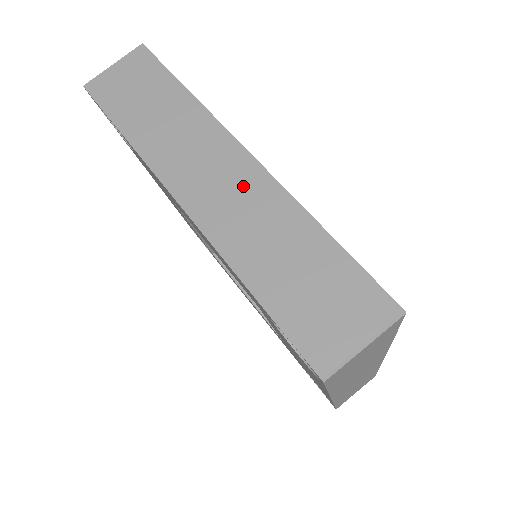
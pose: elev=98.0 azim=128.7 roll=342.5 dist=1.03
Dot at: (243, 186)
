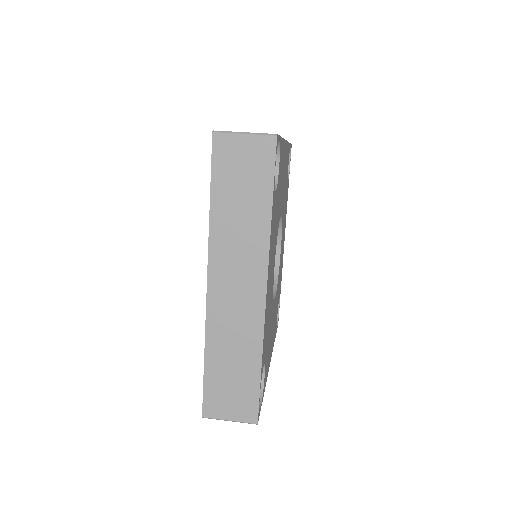
Dot at: occluded
